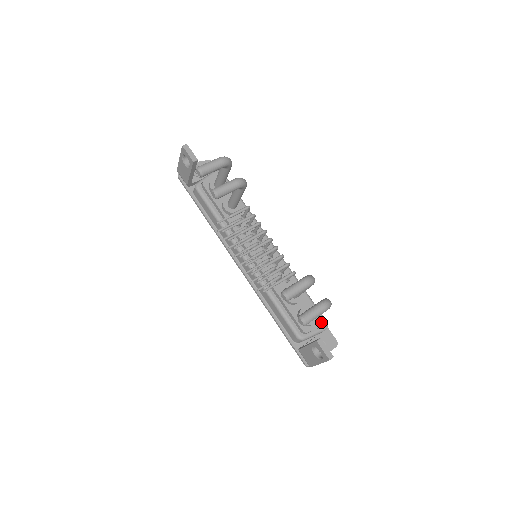
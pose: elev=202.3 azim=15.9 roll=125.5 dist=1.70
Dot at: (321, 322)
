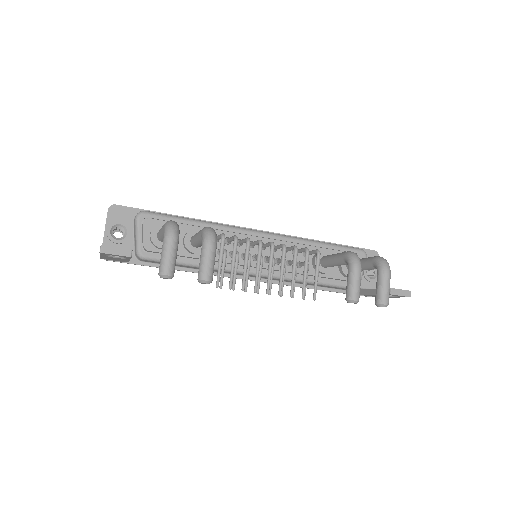
Dot at: (361, 258)
